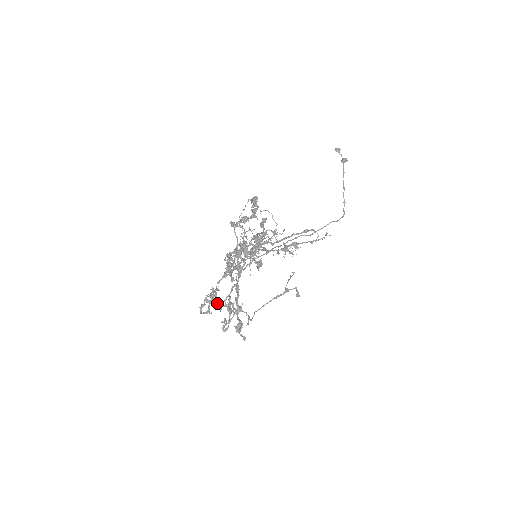
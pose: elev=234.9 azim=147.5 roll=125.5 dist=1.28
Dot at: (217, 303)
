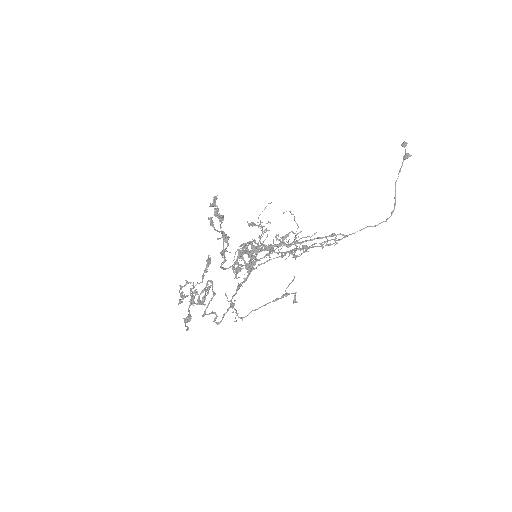
Dot at: (180, 293)
